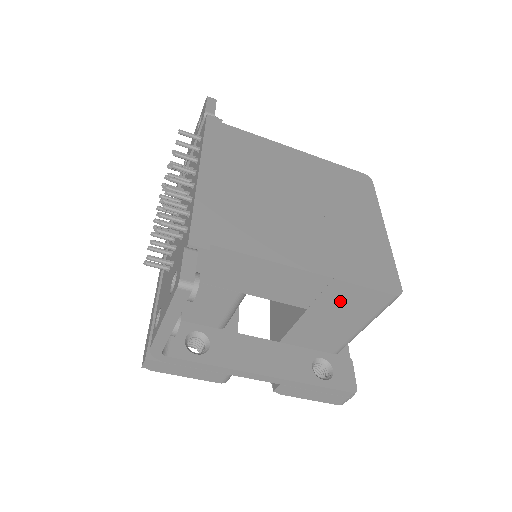
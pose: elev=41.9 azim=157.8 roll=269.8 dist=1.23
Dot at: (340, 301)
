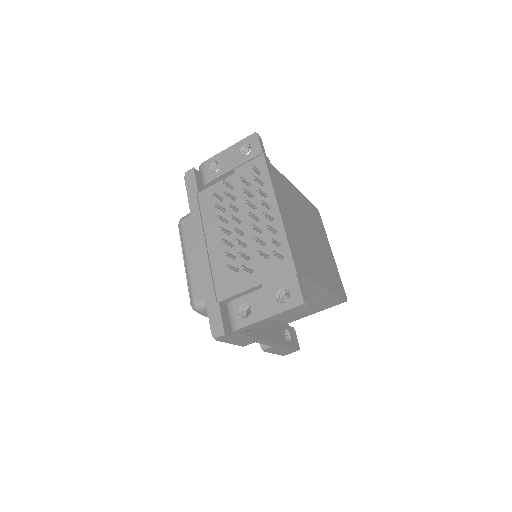
Dot at: (322, 302)
